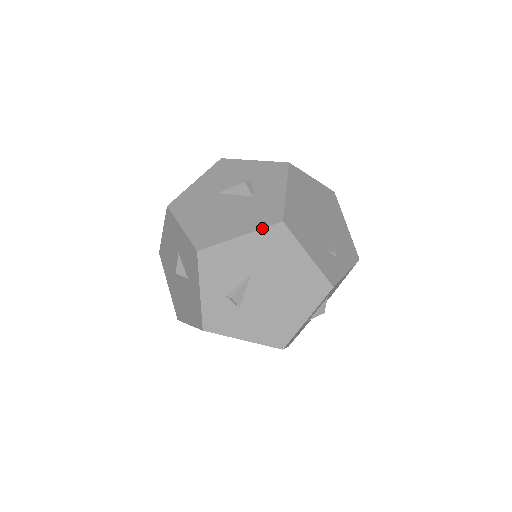
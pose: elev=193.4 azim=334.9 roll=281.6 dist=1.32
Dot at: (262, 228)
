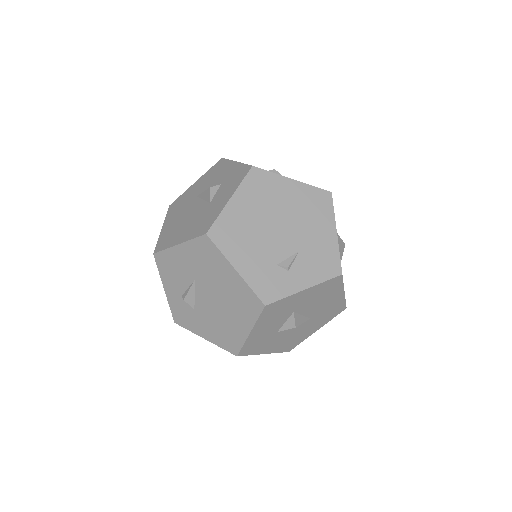
Dot at: (192, 238)
